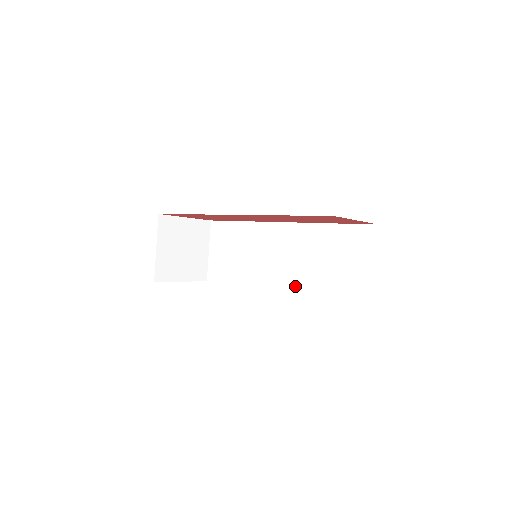
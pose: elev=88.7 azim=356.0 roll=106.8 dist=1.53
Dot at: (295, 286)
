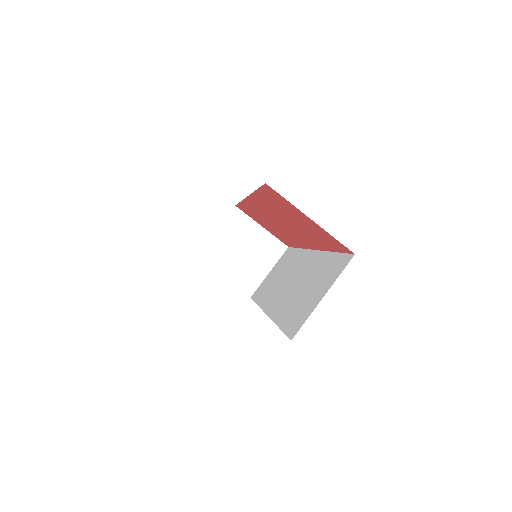
Dot at: (275, 310)
